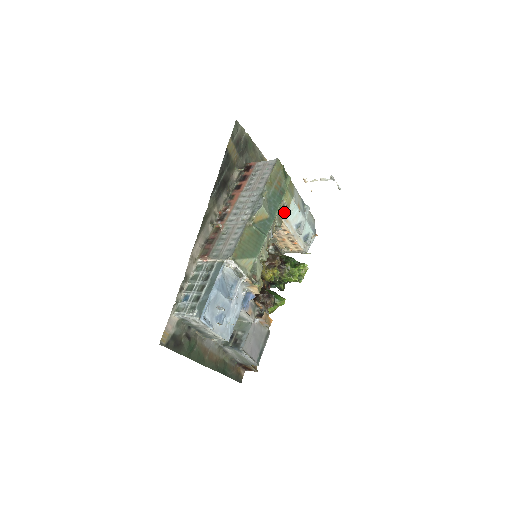
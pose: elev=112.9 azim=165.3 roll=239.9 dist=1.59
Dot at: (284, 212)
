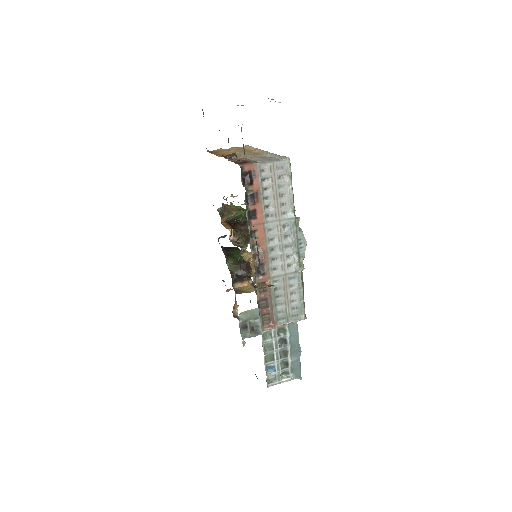
Dot at: occluded
